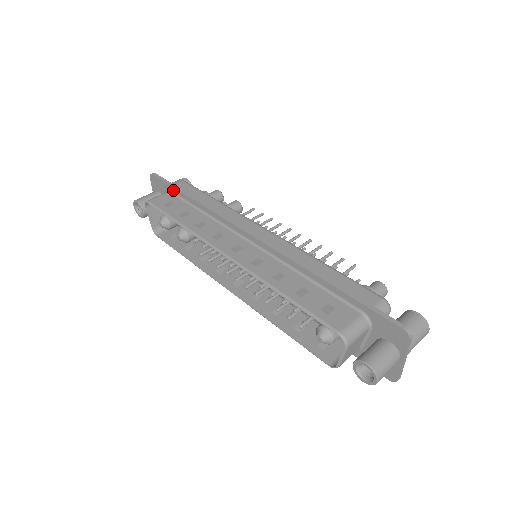
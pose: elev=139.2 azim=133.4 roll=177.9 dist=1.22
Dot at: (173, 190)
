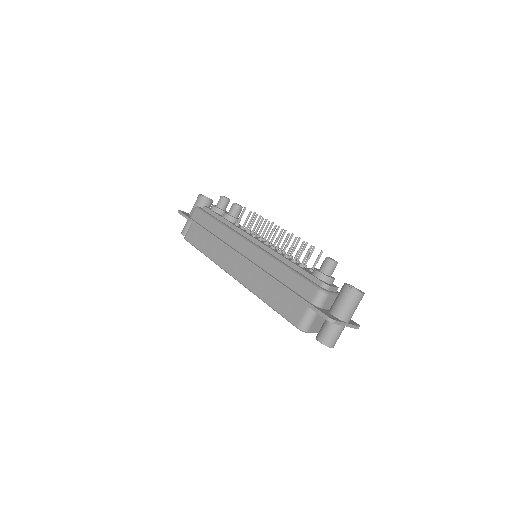
Dot at: occluded
